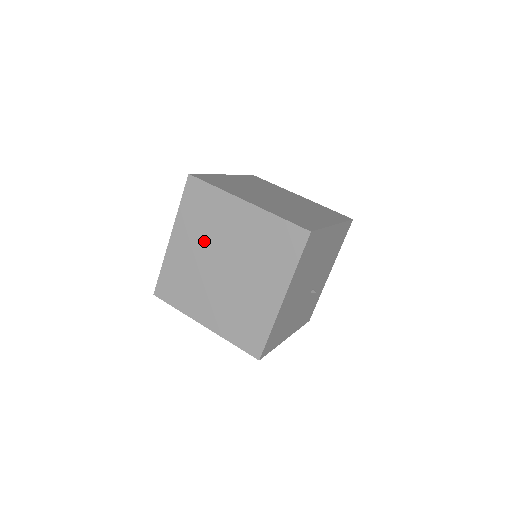
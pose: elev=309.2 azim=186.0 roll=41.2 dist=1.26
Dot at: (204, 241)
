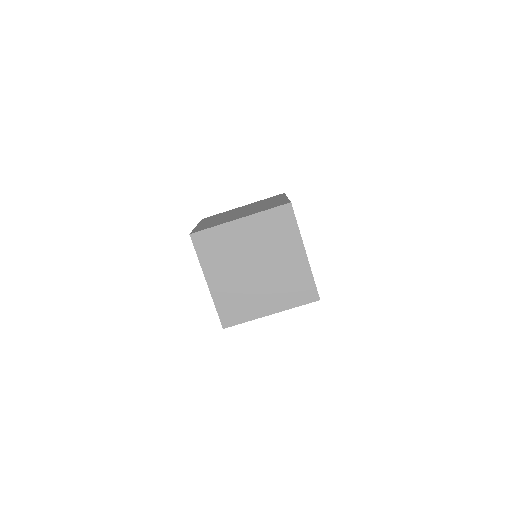
Dot at: (231, 264)
